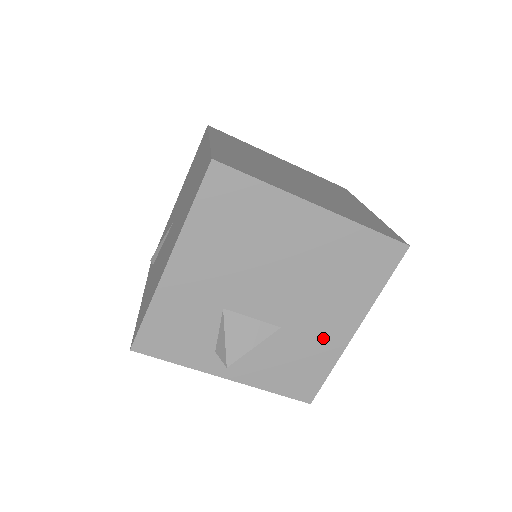
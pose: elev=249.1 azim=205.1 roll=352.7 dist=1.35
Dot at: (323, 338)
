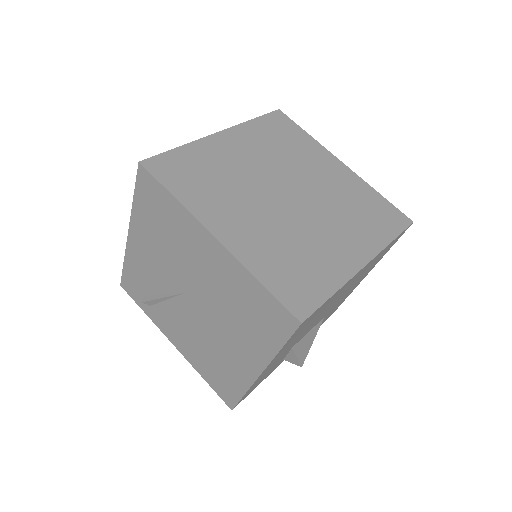
Dot at: occluded
